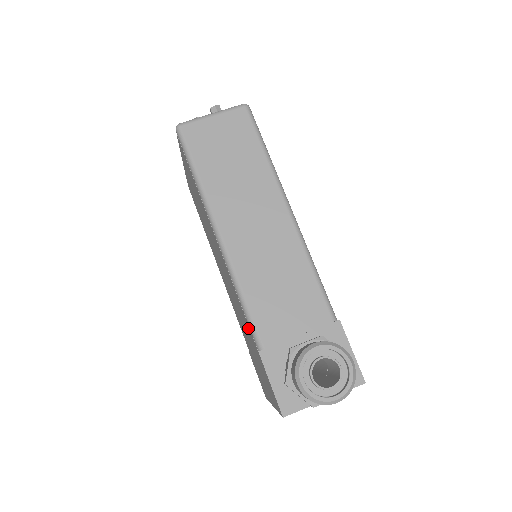
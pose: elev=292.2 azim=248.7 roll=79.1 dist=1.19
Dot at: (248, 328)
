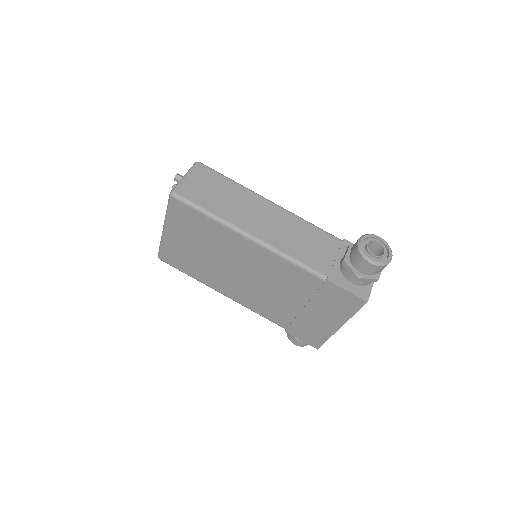
Dot at: (305, 279)
